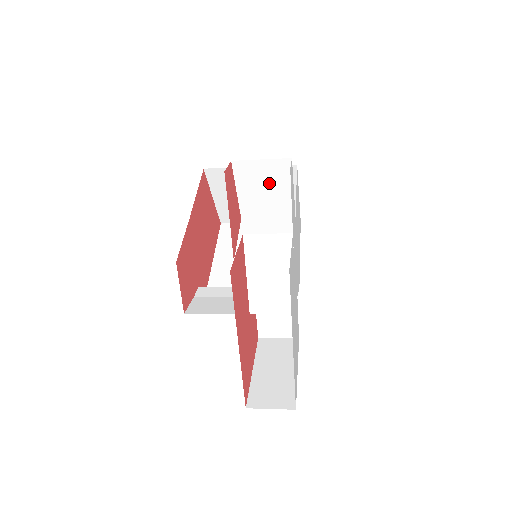
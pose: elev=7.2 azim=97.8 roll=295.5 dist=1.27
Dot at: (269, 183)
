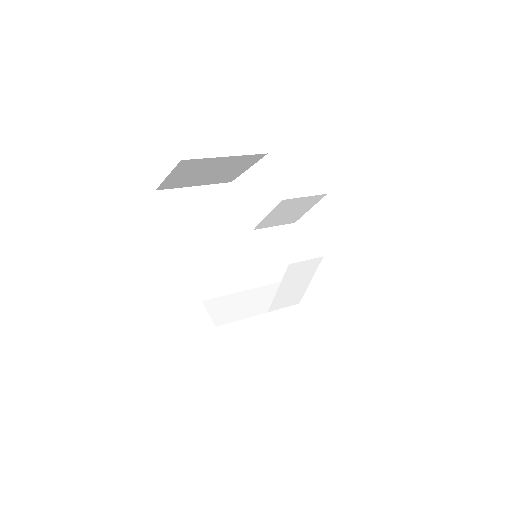
Dot at: (296, 208)
